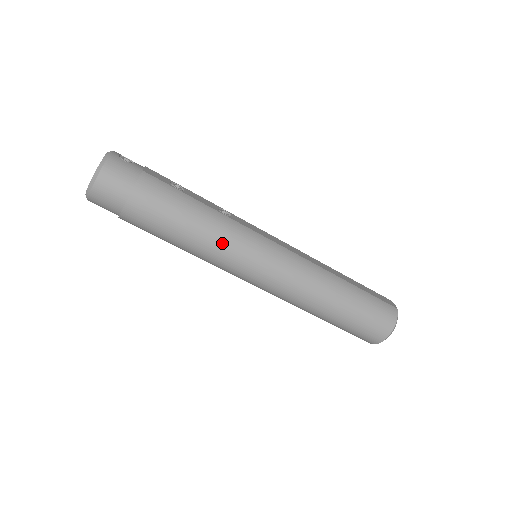
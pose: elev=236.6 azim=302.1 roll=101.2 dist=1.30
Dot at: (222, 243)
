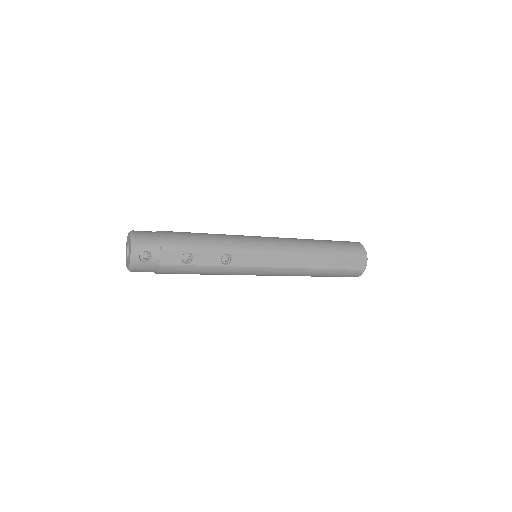
Dot at: occluded
